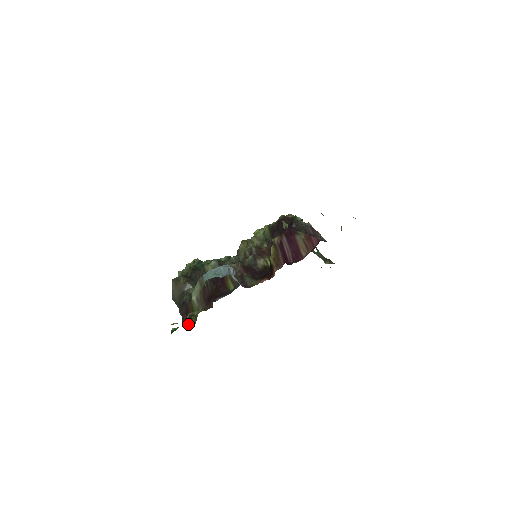
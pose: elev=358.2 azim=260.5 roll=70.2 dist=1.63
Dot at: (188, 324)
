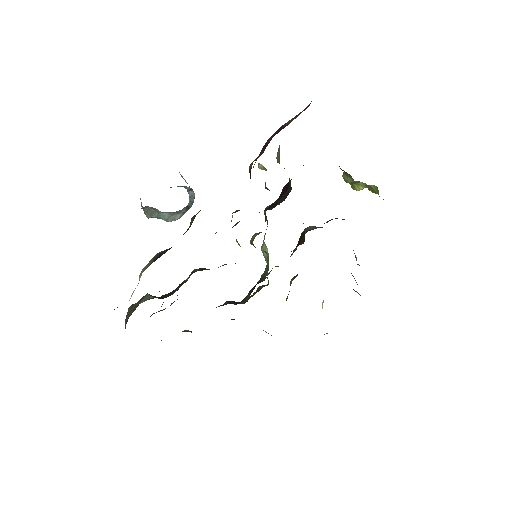
Dot at: occluded
